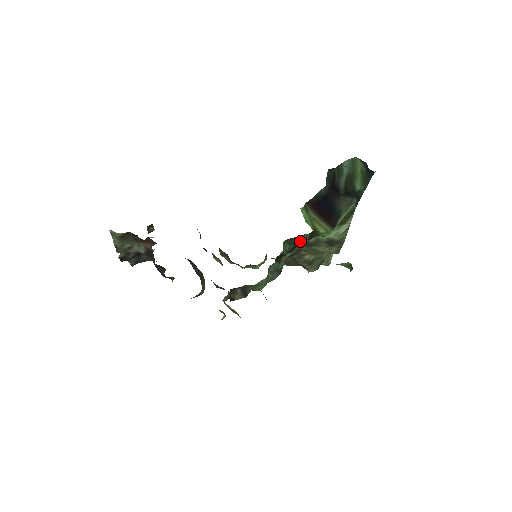
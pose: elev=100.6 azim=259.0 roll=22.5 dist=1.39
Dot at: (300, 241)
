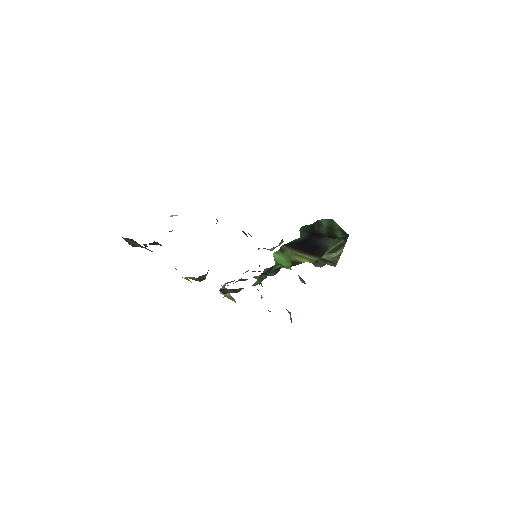
Dot at: occluded
